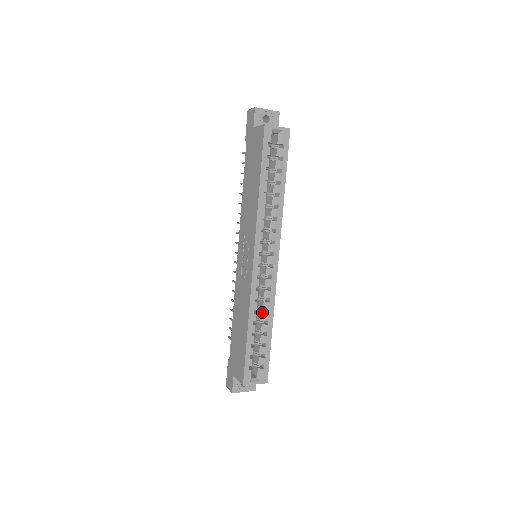
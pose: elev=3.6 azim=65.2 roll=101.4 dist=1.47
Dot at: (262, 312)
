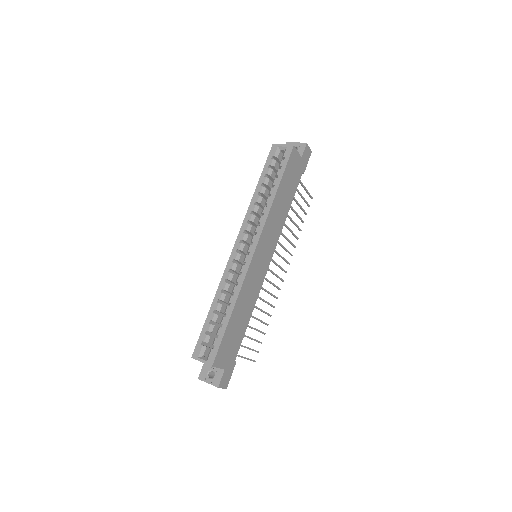
Dot at: occluded
